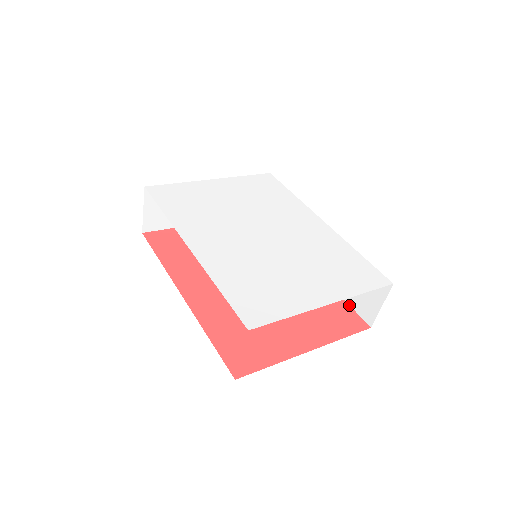
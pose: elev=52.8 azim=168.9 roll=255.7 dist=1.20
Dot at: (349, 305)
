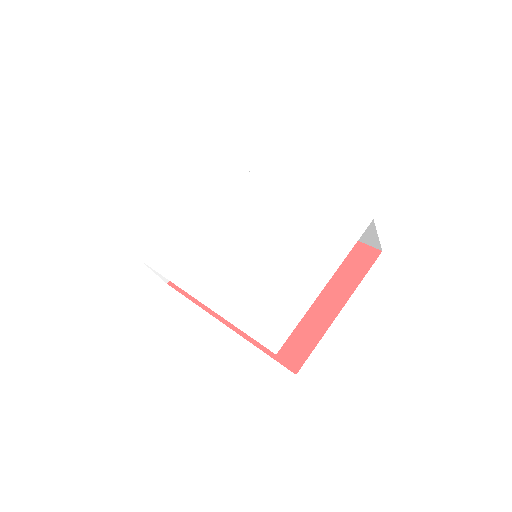
Dot at: occluded
